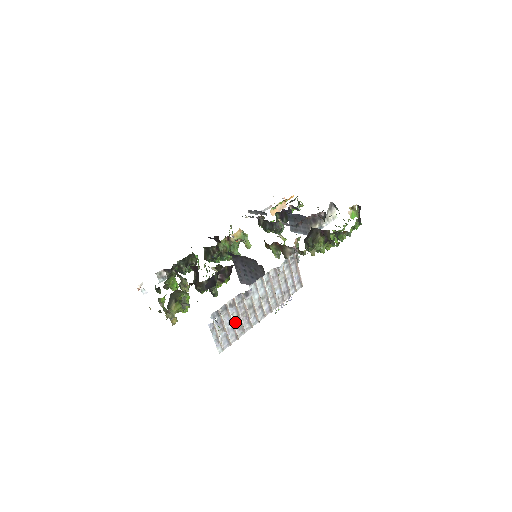
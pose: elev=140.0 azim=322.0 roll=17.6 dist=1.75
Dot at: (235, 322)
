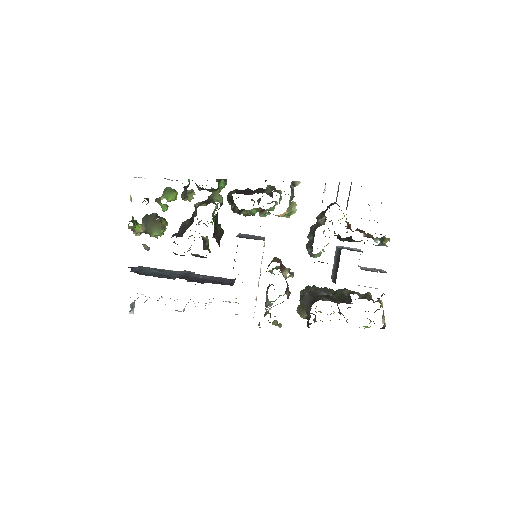
Dot at: occluded
